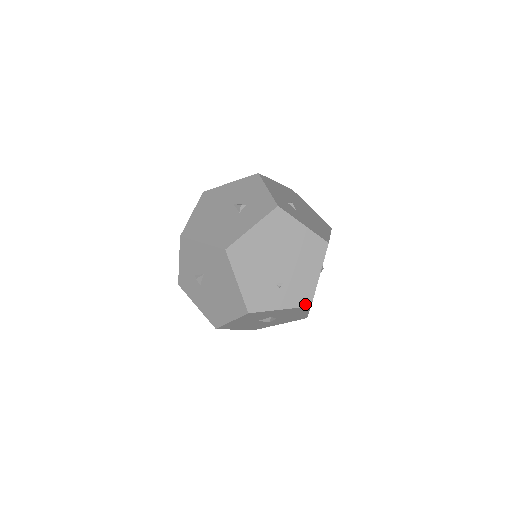
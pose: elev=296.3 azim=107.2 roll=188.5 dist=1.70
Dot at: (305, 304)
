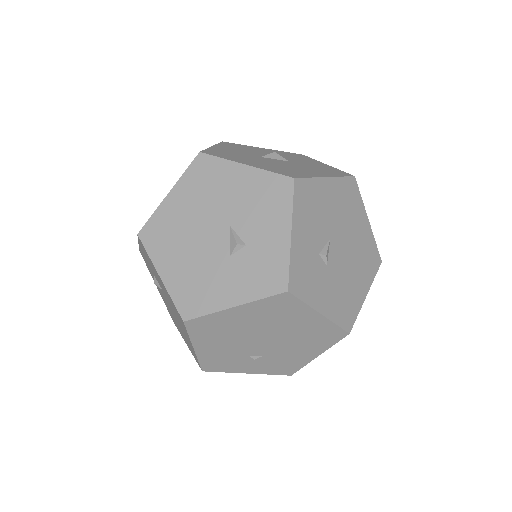
Dot at: (284, 373)
